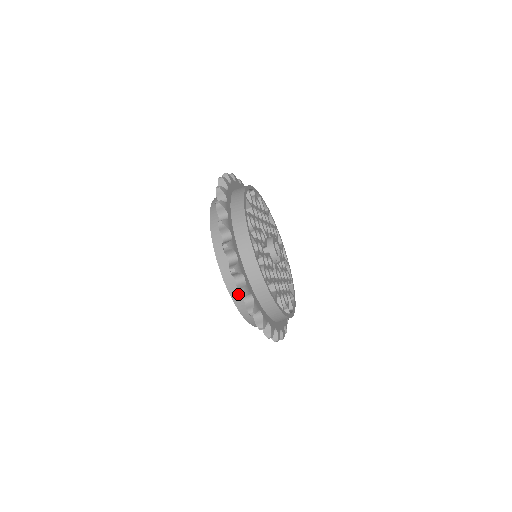
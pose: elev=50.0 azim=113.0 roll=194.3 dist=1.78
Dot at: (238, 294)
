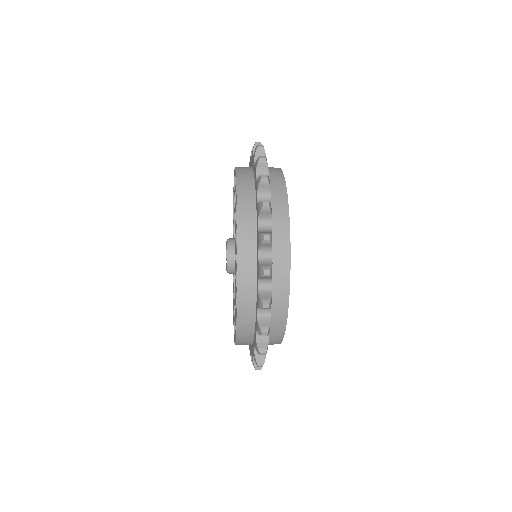
Dot at: occluded
